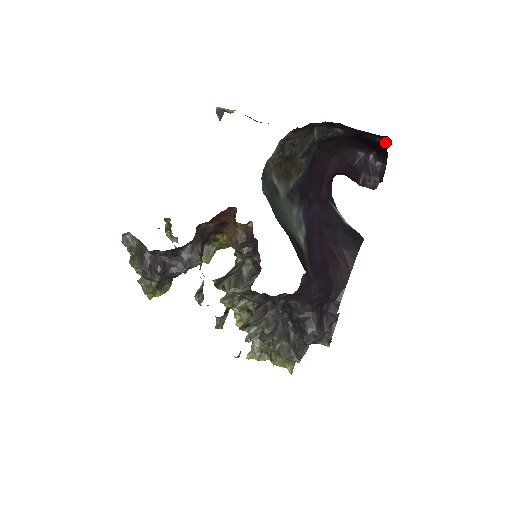
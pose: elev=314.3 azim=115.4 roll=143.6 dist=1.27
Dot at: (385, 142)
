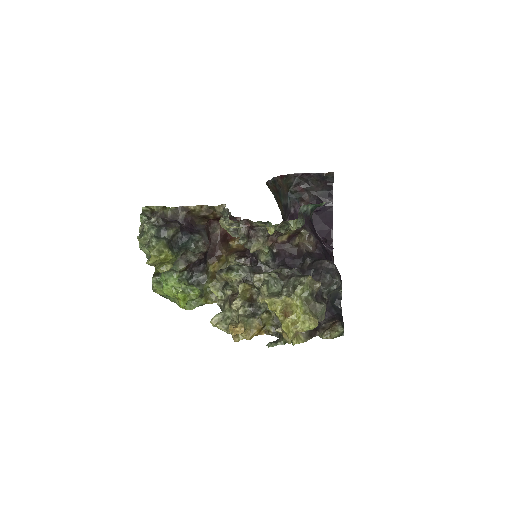
Dot at: (332, 205)
